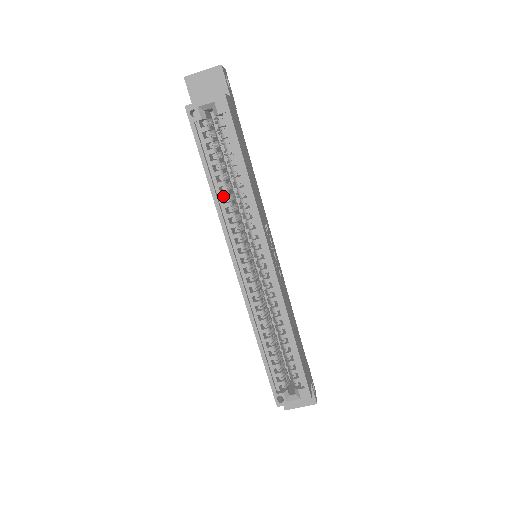
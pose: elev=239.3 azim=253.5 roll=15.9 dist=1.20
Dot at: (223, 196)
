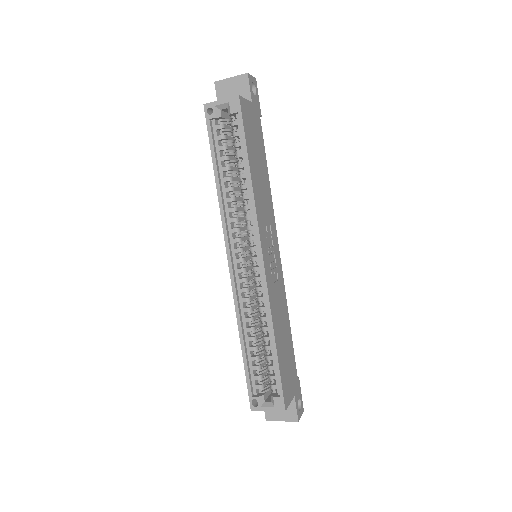
Dot at: (227, 191)
